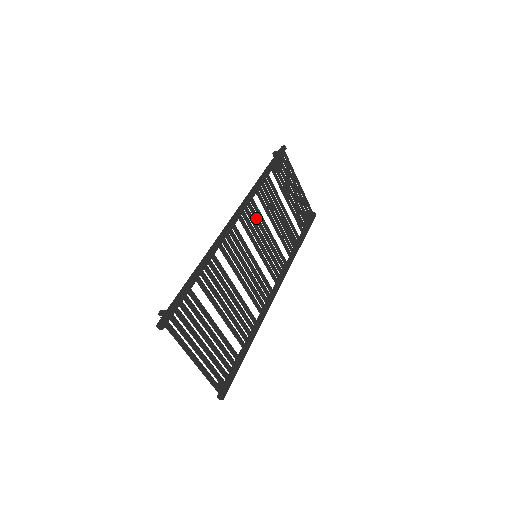
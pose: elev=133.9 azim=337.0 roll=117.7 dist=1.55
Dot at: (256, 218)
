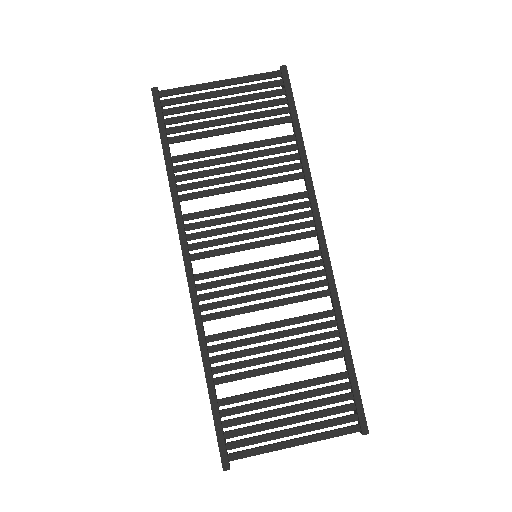
Dot at: (211, 224)
